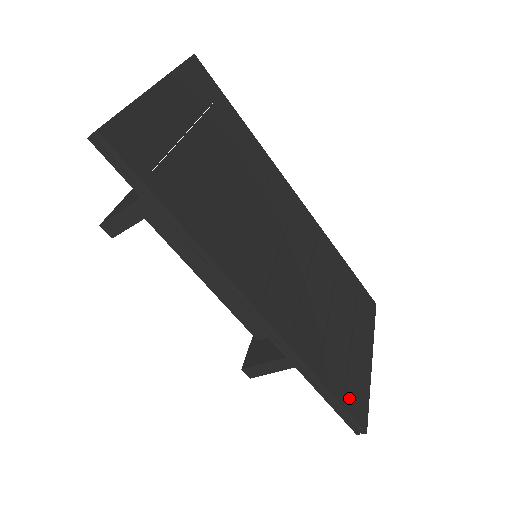
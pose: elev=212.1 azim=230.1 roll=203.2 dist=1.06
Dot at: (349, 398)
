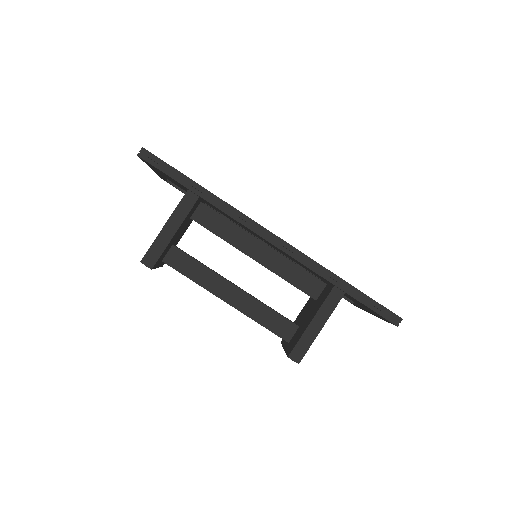
Dot at: occluded
